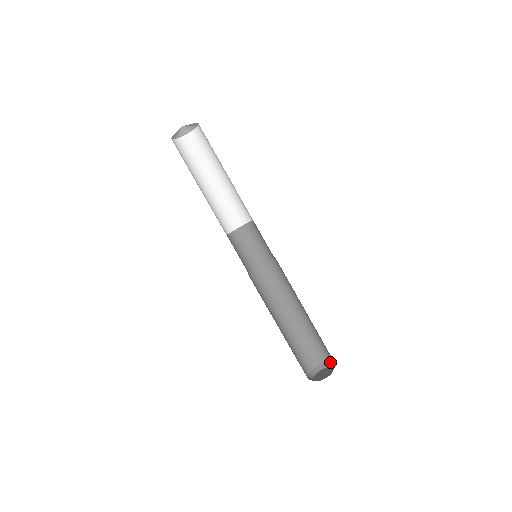
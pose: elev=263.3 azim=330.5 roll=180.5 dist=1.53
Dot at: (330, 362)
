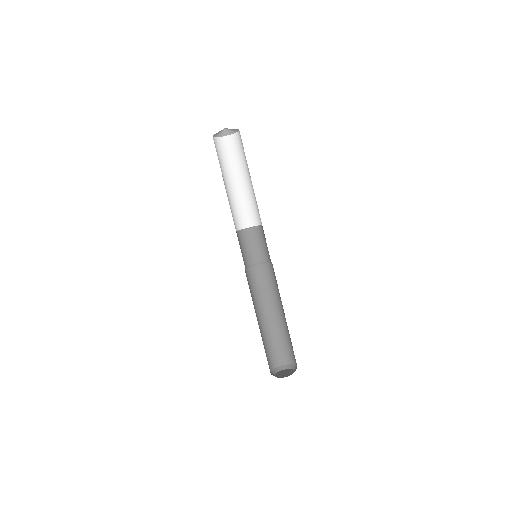
Dot at: occluded
